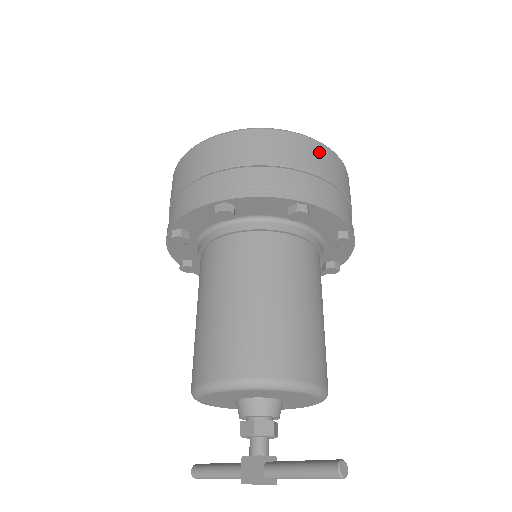
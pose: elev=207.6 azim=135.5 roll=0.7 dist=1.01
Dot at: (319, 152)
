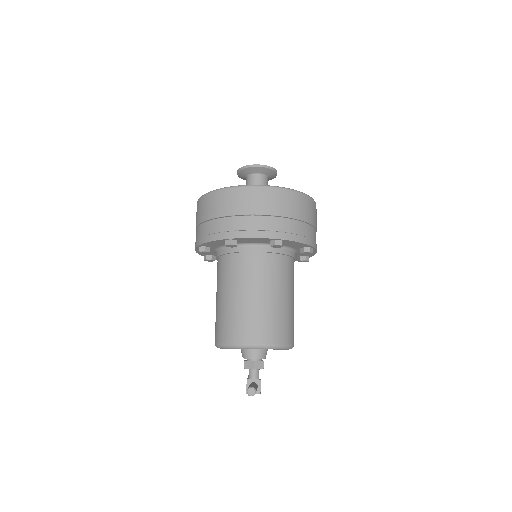
Dot at: (241, 195)
